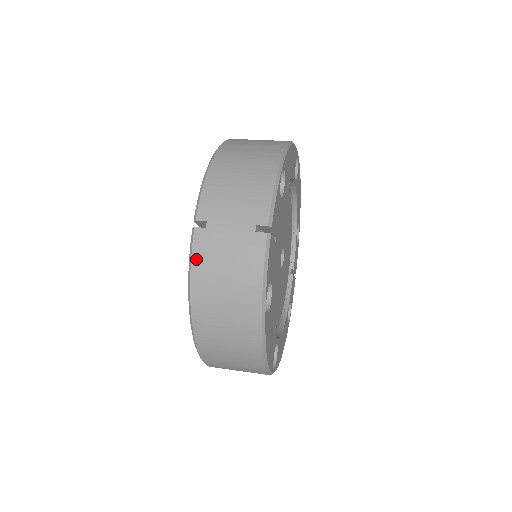
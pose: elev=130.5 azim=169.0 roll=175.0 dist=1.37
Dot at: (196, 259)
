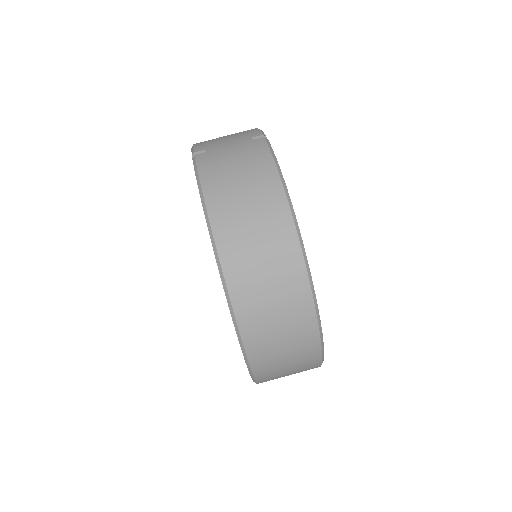
Dot at: (203, 170)
